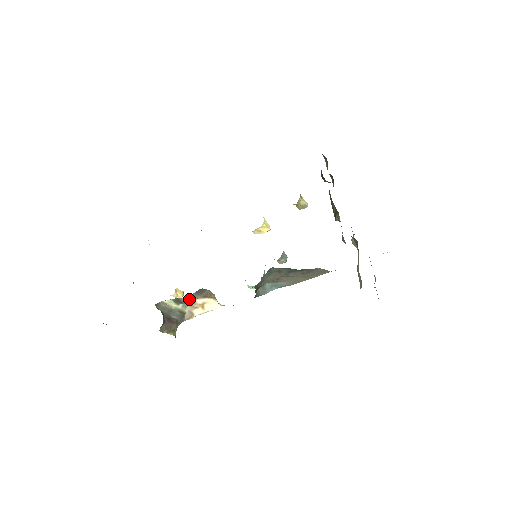
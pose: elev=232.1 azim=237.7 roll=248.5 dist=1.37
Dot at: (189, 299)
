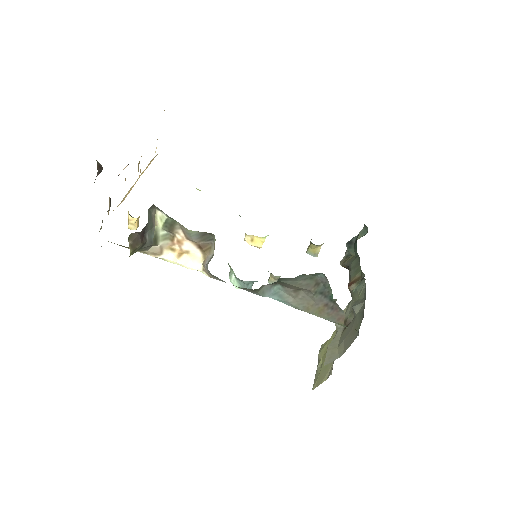
Dot at: (183, 234)
